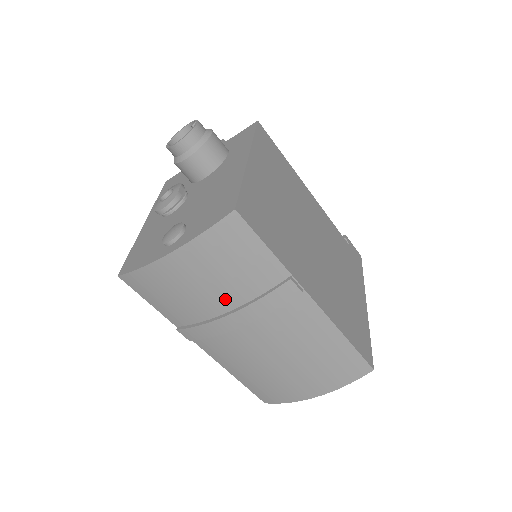
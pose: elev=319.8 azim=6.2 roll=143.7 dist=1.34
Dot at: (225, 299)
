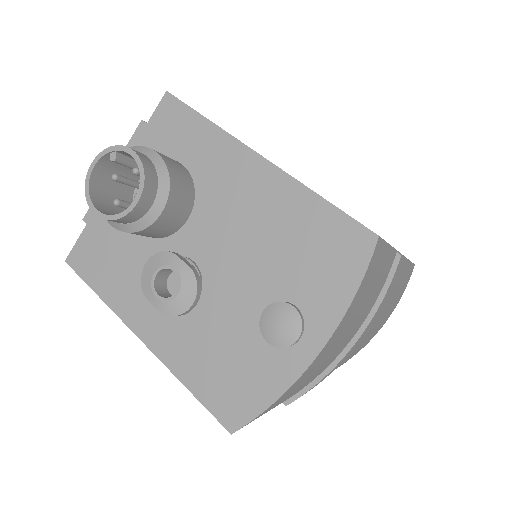
Dot at: (353, 333)
